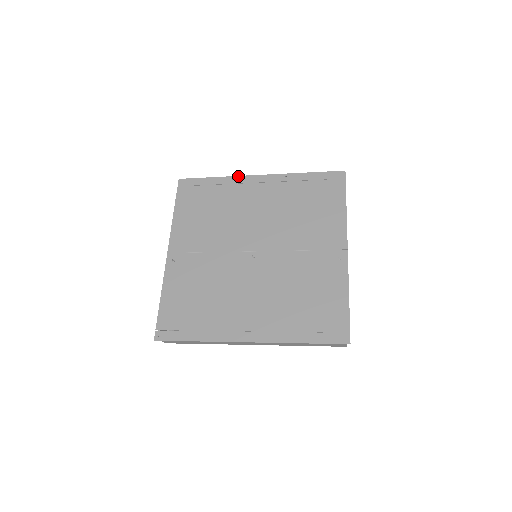
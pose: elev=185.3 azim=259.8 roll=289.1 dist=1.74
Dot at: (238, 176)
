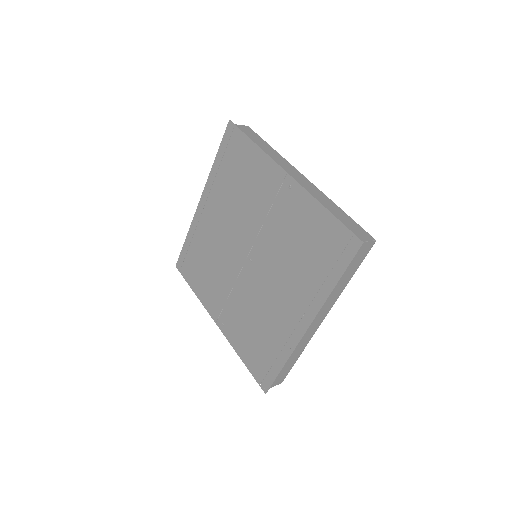
Dot at: (193, 219)
